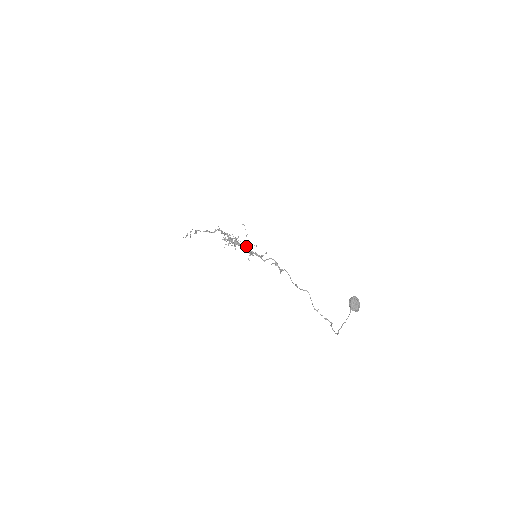
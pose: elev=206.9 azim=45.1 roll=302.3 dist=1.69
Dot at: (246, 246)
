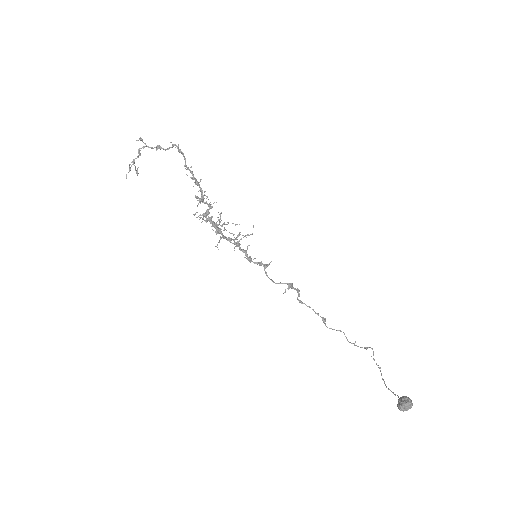
Dot at: (237, 246)
